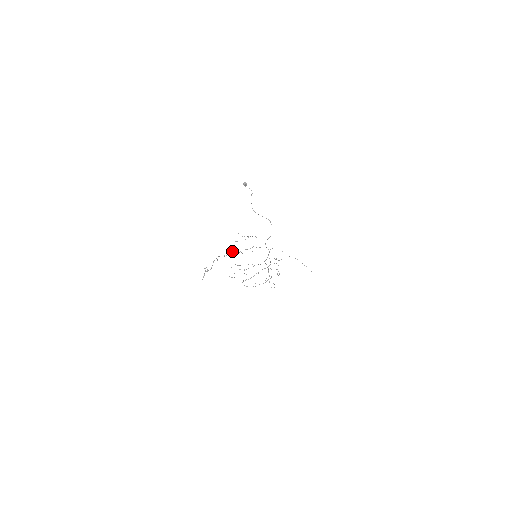
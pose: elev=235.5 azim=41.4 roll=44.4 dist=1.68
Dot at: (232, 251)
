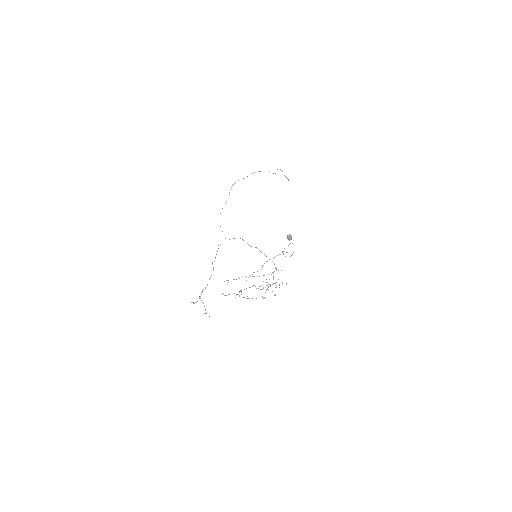
Dot at: occluded
